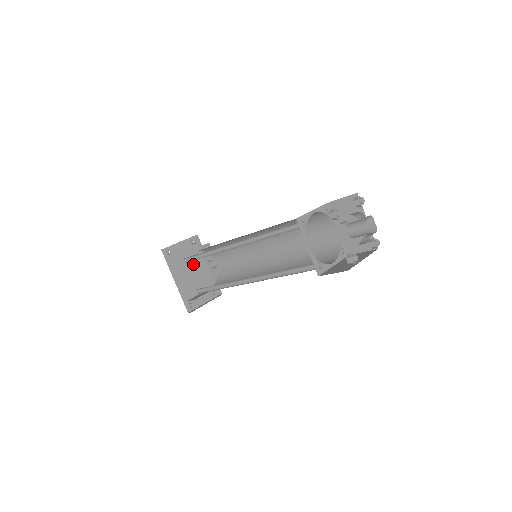
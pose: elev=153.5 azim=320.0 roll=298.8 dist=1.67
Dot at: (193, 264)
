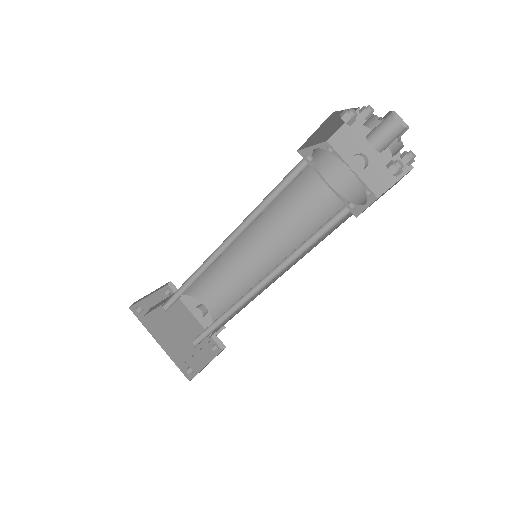
Dot at: (176, 318)
